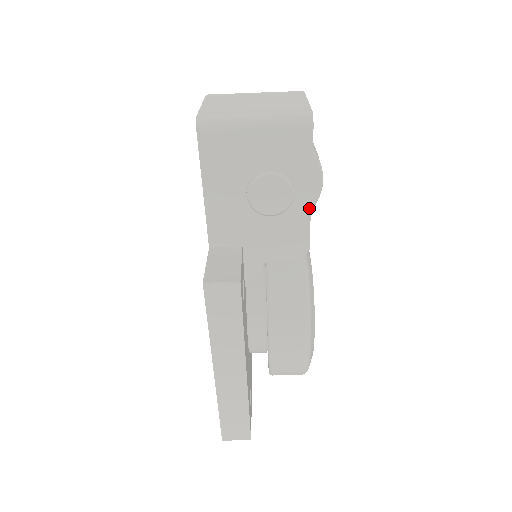
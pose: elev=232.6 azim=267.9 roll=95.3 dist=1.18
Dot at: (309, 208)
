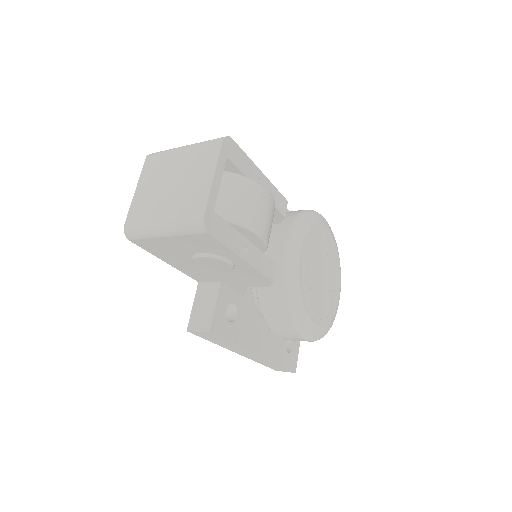
Dot at: (251, 266)
